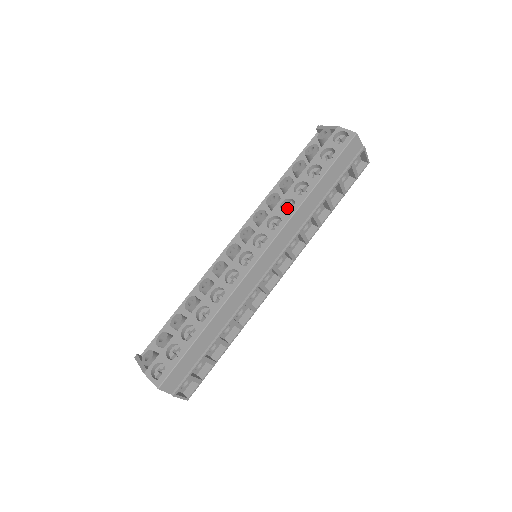
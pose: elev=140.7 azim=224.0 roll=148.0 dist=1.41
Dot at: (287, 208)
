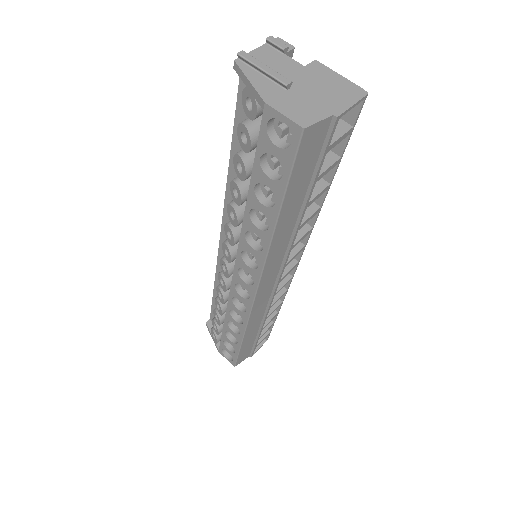
Dot at: occluded
